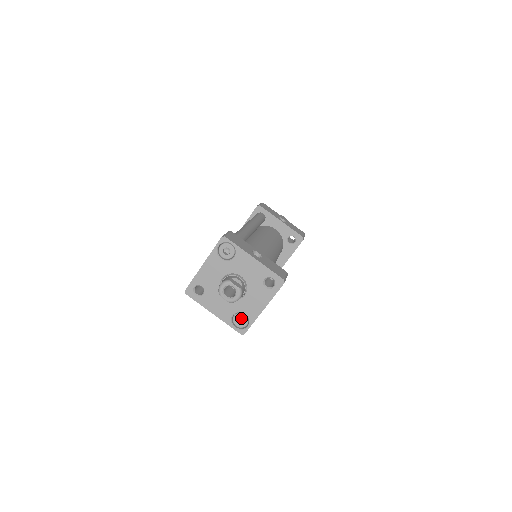
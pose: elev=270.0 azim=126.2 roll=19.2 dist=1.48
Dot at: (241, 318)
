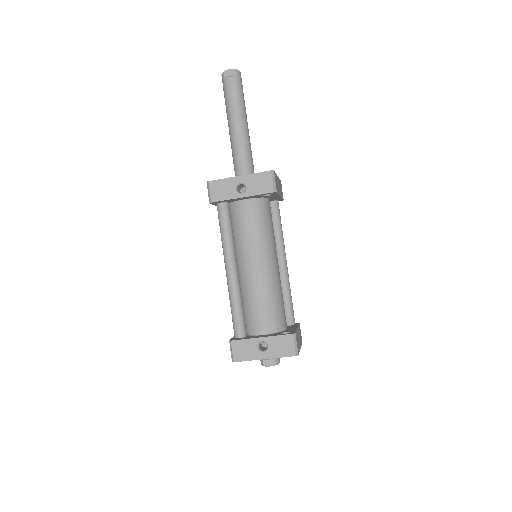
Dot at: occluded
